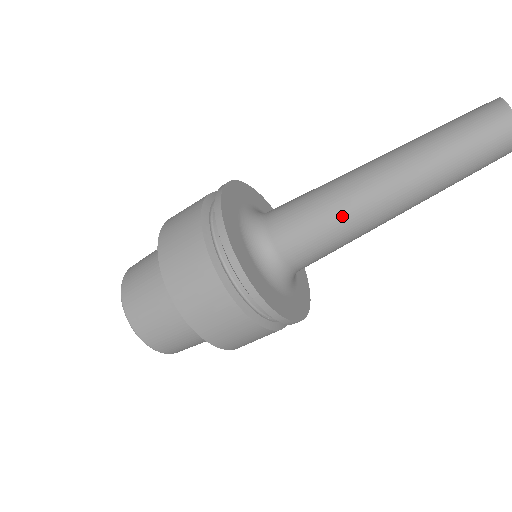
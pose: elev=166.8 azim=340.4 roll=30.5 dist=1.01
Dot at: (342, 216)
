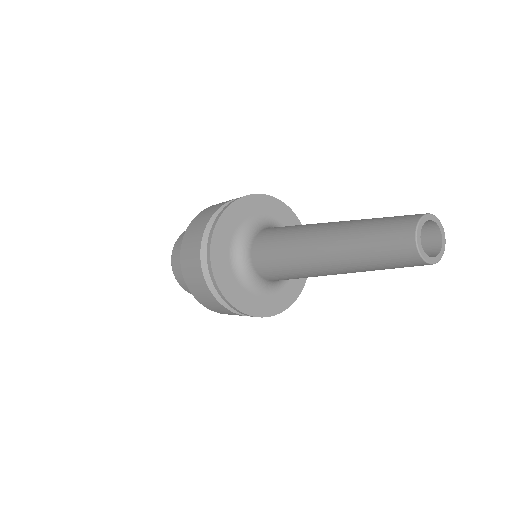
Dot at: (291, 257)
